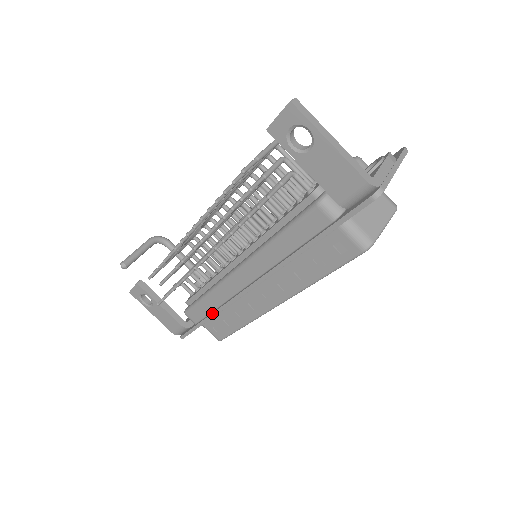
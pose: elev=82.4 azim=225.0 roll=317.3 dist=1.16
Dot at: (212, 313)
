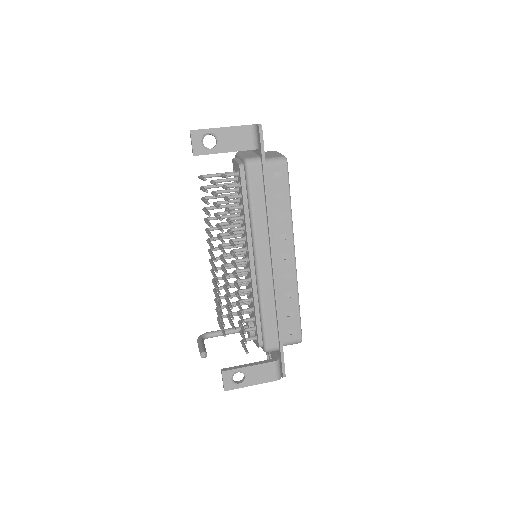
Dot at: (277, 315)
